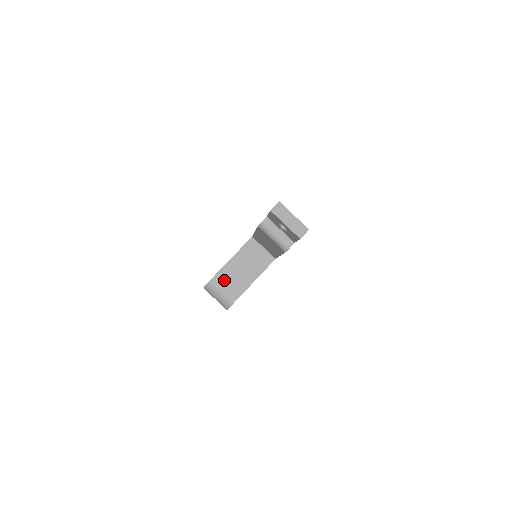
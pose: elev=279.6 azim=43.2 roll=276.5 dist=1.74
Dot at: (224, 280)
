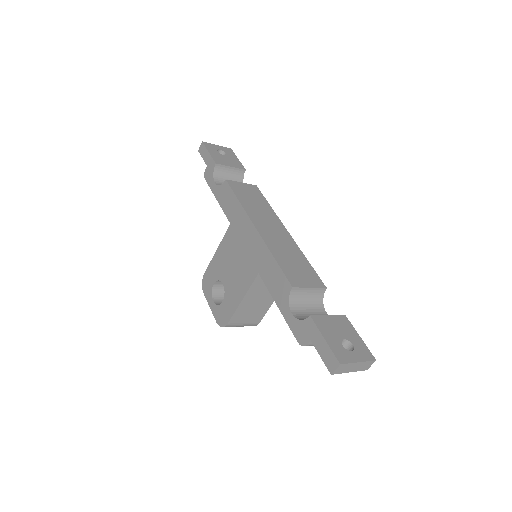
Dot at: (241, 318)
